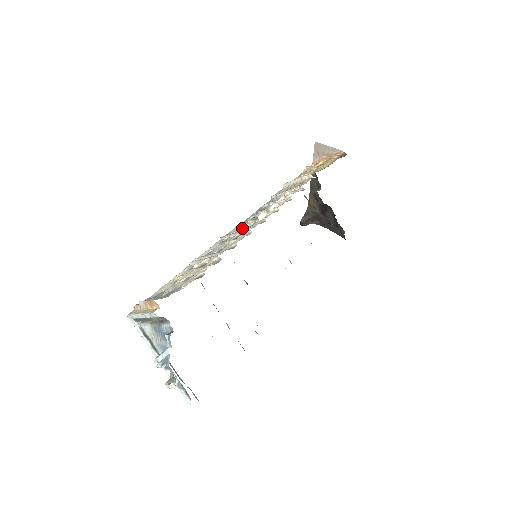
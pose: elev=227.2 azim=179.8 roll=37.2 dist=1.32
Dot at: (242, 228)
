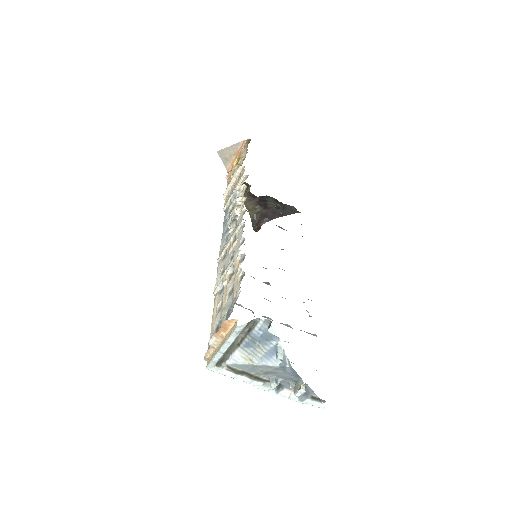
Dot at: (229, 236)
